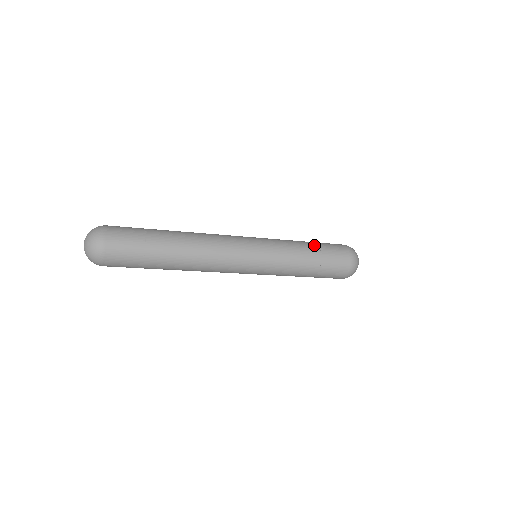
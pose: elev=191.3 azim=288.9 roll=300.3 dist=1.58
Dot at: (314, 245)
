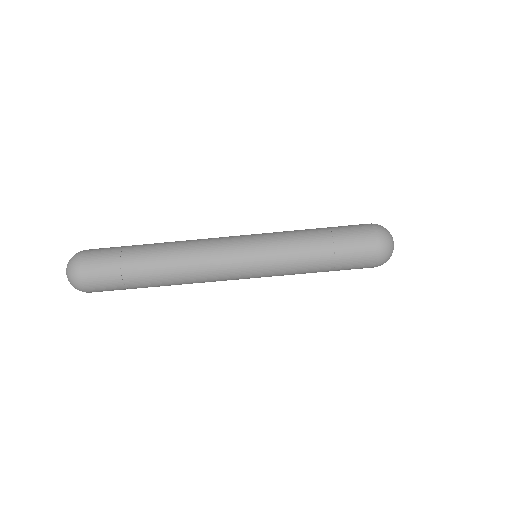
Dot at: (324, 230)
